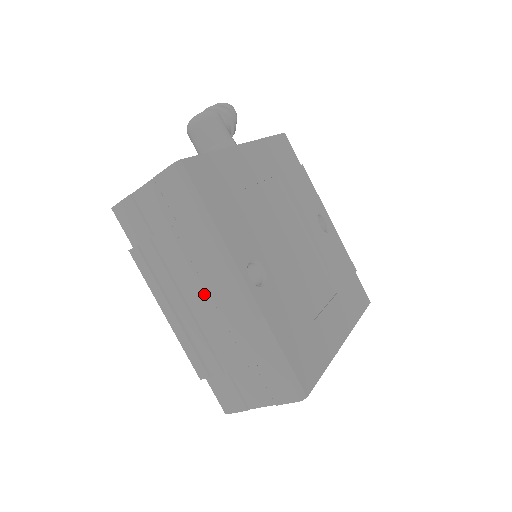
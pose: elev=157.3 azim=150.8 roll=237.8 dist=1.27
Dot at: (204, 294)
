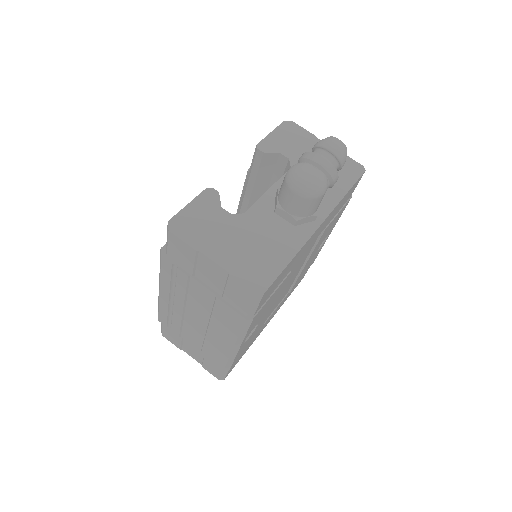
Dot at: (204, 322)
